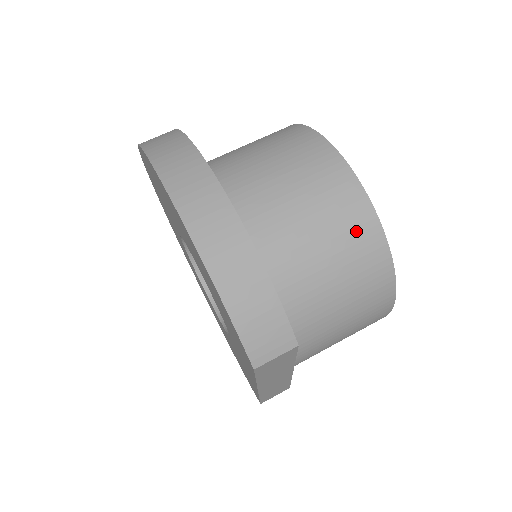
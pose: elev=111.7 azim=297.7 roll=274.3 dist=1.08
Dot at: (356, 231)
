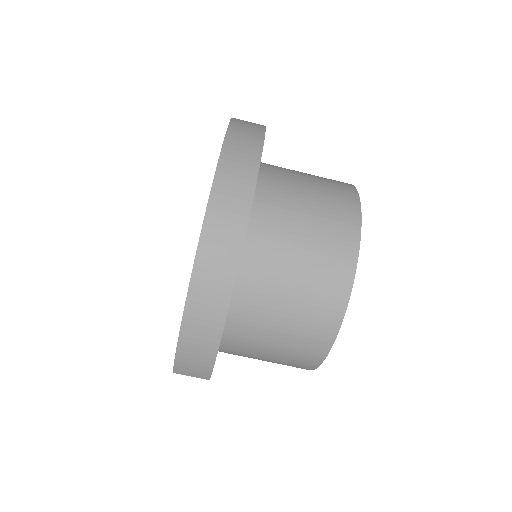
Dot at: (311, 341)
